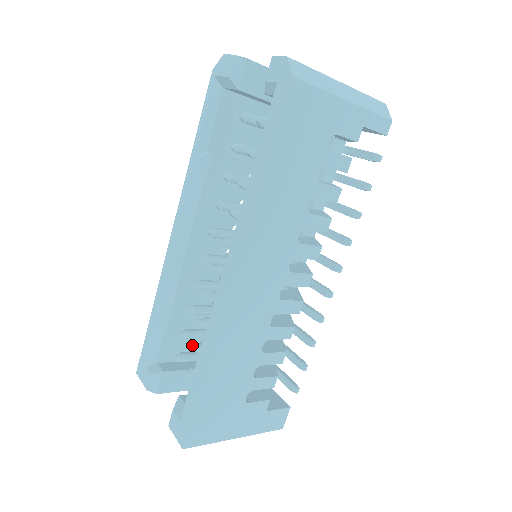
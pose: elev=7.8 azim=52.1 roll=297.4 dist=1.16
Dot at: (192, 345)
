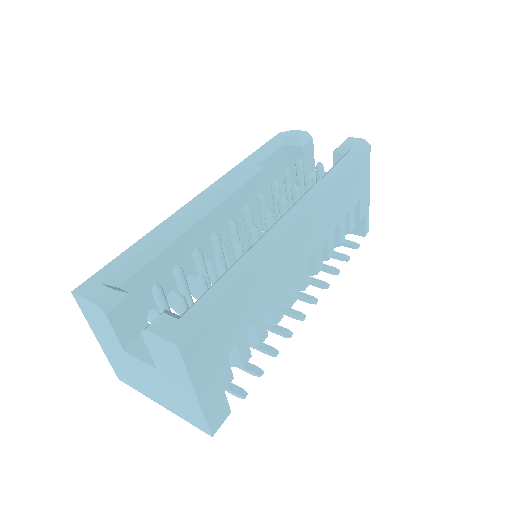
Dot at: (147, 304)
